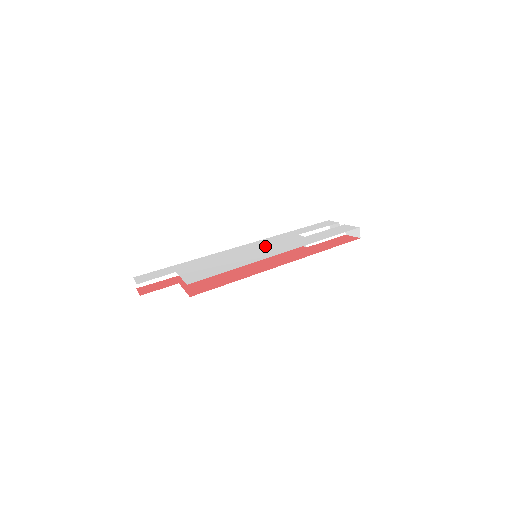
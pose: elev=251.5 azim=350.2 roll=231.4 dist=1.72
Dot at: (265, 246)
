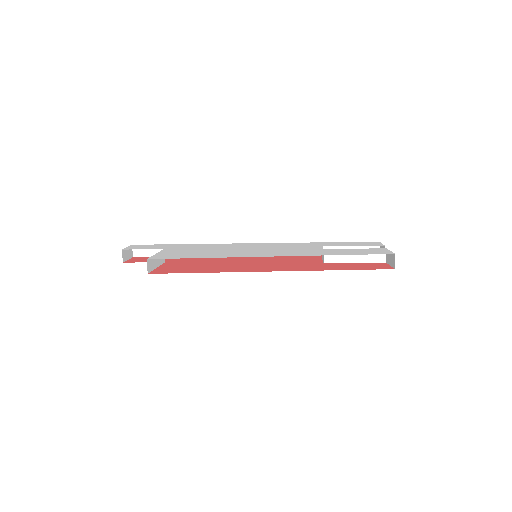
Dot at: (271, 248)
